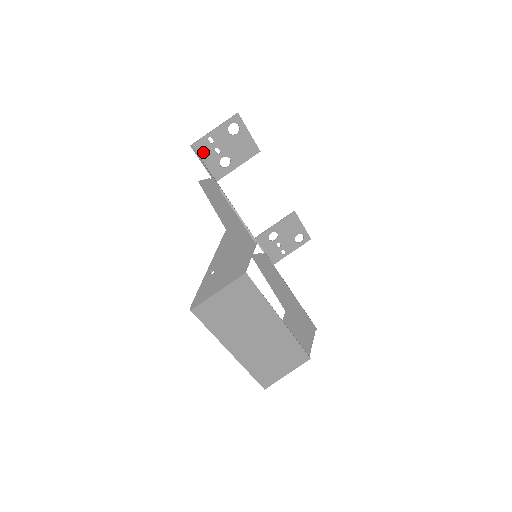
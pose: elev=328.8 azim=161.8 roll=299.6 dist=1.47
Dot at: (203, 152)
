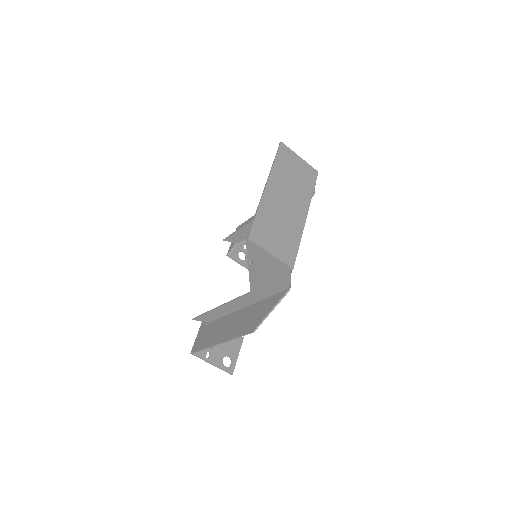
Dot at: occluded
